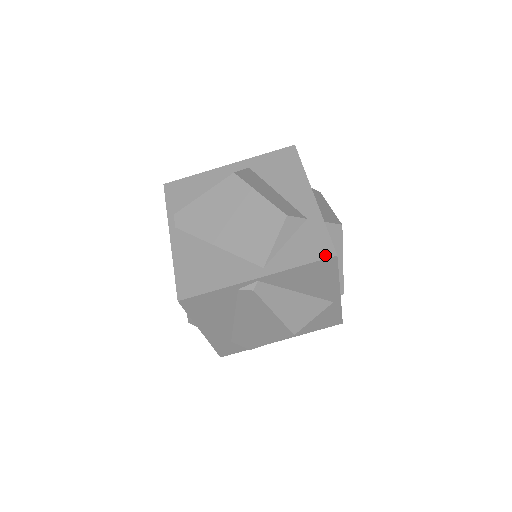
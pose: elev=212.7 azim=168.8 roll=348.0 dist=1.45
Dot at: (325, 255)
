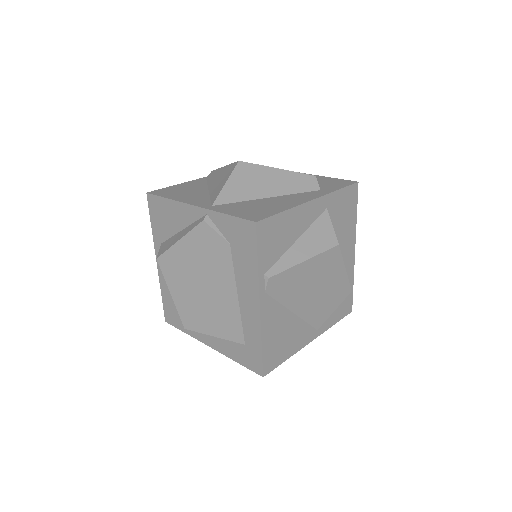
Dot at: (348, 312)
